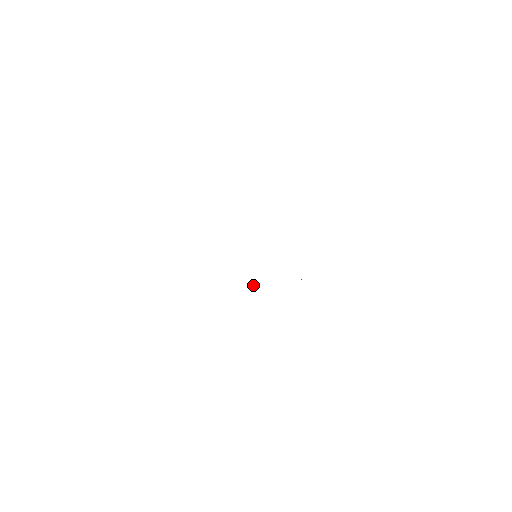
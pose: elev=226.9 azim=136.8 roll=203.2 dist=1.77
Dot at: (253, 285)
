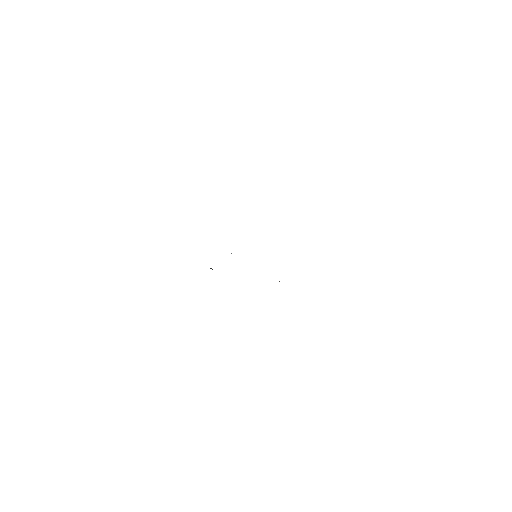
Dot at: (211, 268)
